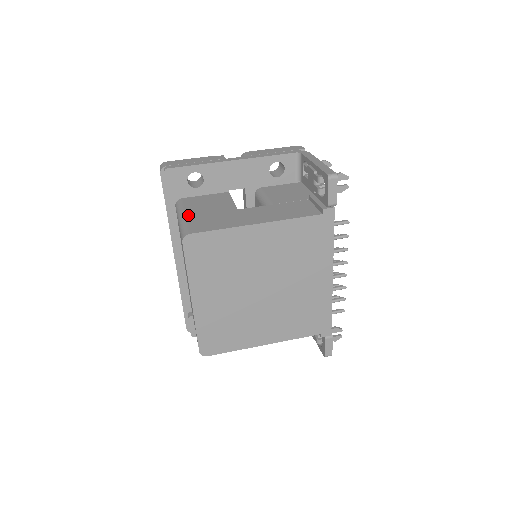
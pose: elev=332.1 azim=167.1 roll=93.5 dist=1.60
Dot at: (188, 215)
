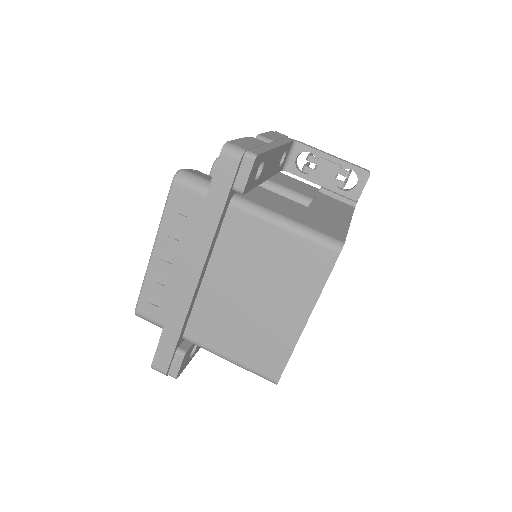
Dot at: (294, 218)
